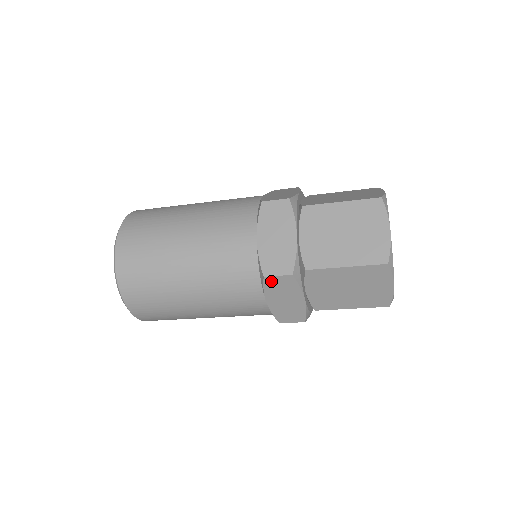
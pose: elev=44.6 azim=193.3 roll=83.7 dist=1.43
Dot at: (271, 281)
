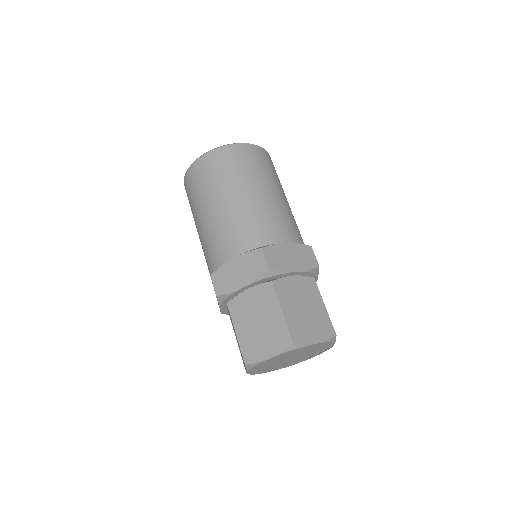
Dot at: occluded
